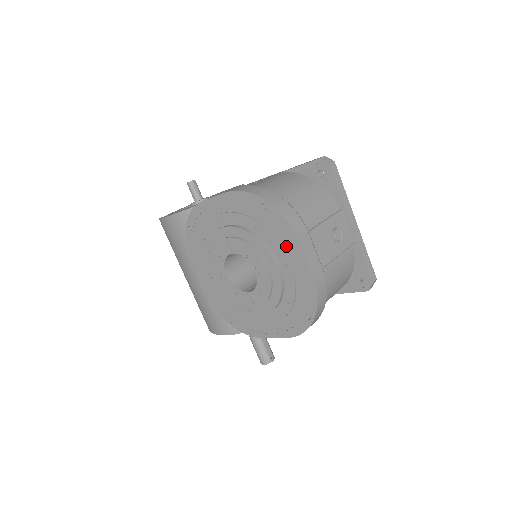
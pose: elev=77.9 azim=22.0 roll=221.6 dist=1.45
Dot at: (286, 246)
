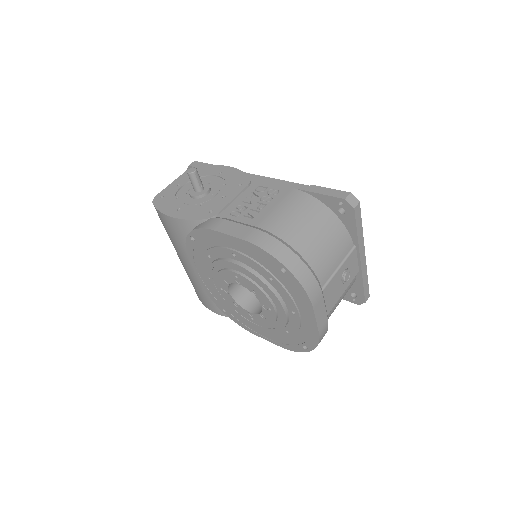
Dot at: (298, 304)
